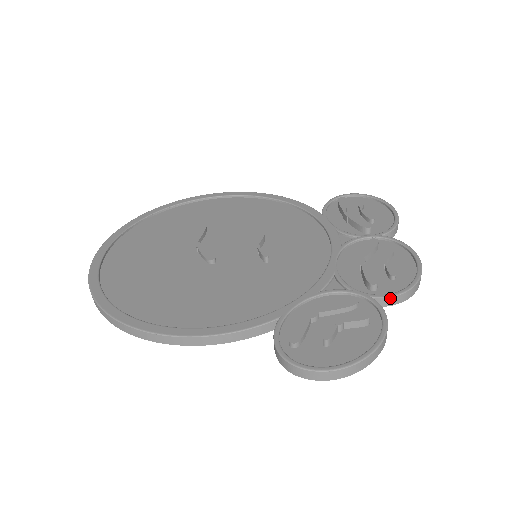
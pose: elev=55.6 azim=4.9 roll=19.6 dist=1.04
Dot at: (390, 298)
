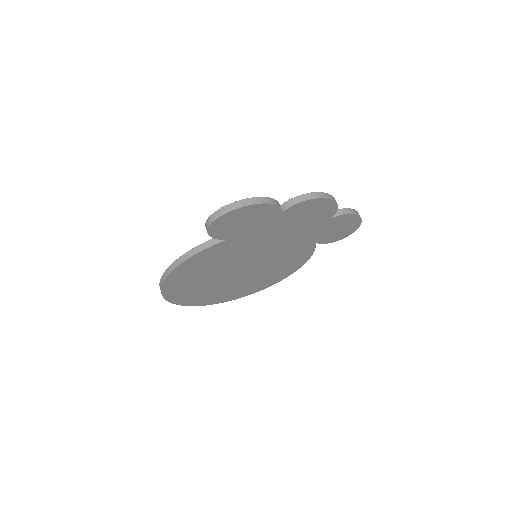
Dot at: (289, 201)
